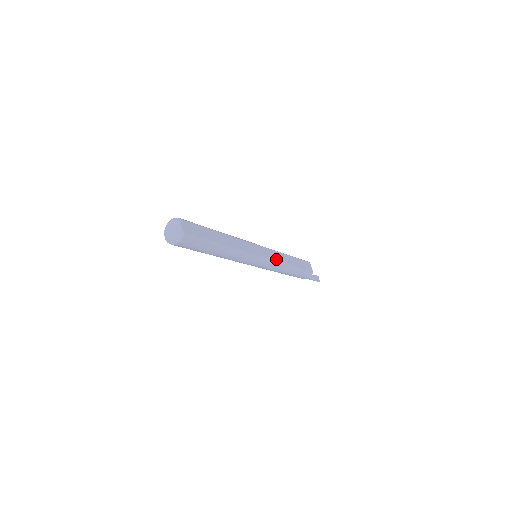
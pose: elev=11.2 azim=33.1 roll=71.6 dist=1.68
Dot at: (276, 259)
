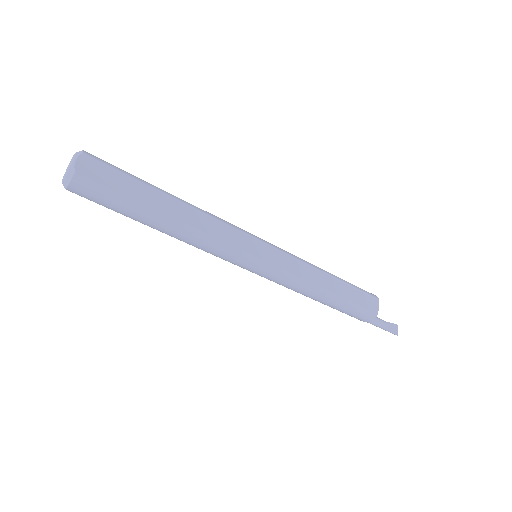
Dot at: (291, 270)
